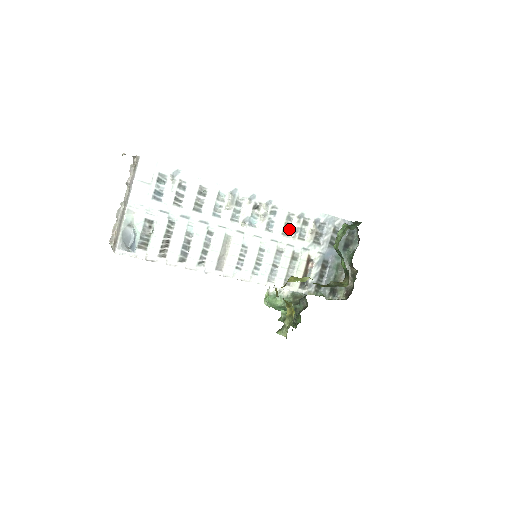
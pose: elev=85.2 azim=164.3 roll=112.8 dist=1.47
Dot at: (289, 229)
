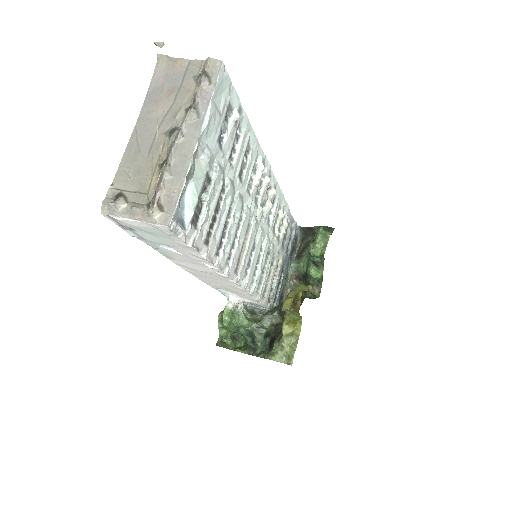
Dot at: (275, 225)
